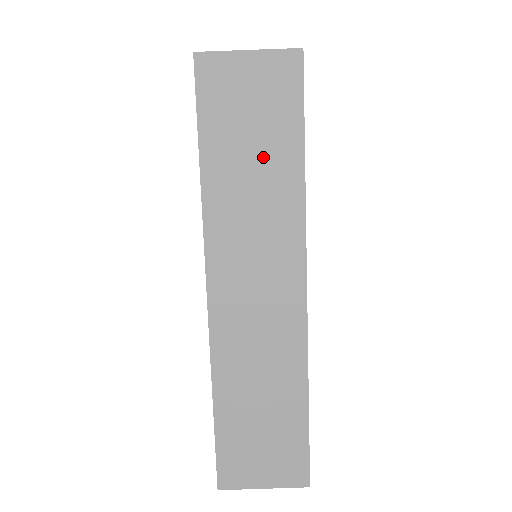
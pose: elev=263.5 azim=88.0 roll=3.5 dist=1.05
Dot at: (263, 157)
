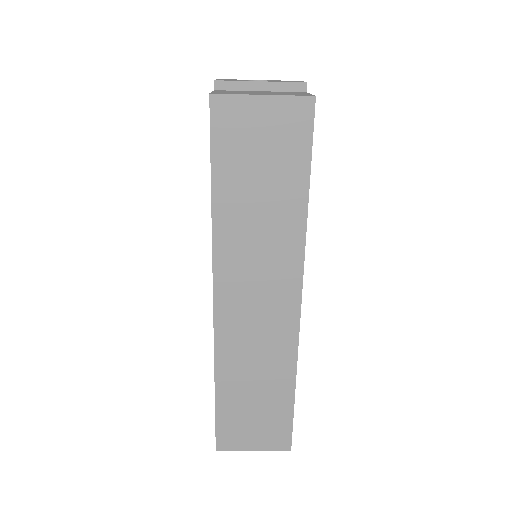
Dot at: (270, 194)
